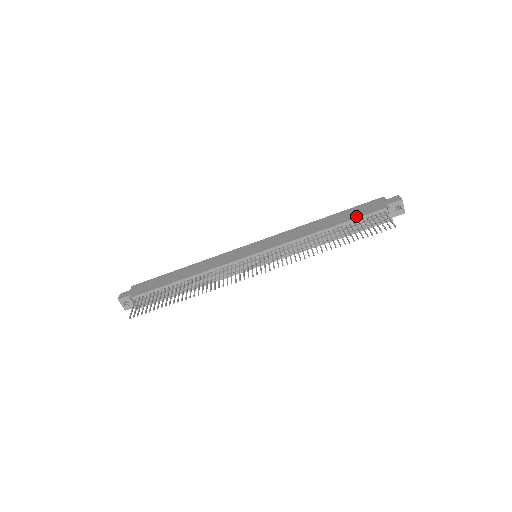
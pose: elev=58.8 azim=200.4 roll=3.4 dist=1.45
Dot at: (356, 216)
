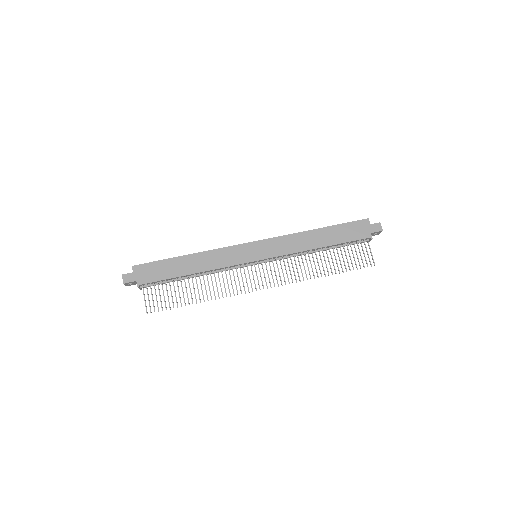
Dot at: (346, 240)
